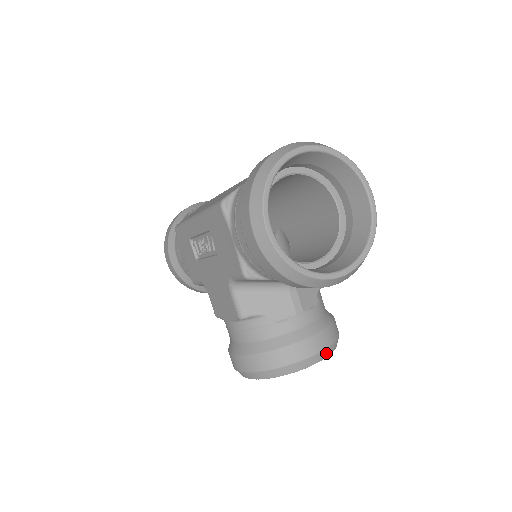
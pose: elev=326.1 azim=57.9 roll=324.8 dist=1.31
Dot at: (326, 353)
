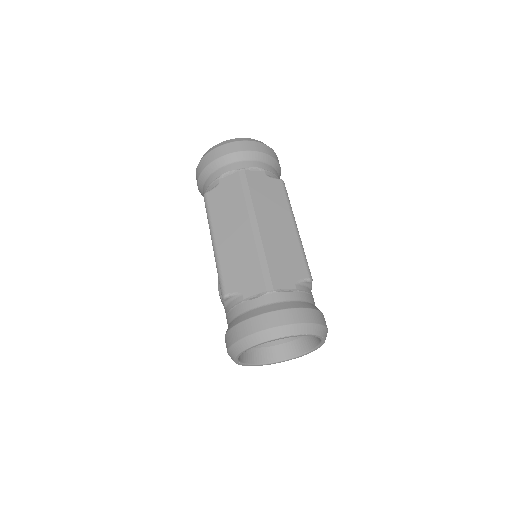
Dot at: occluded
